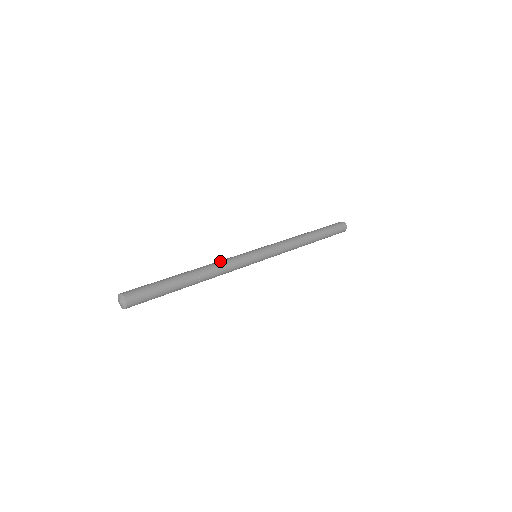
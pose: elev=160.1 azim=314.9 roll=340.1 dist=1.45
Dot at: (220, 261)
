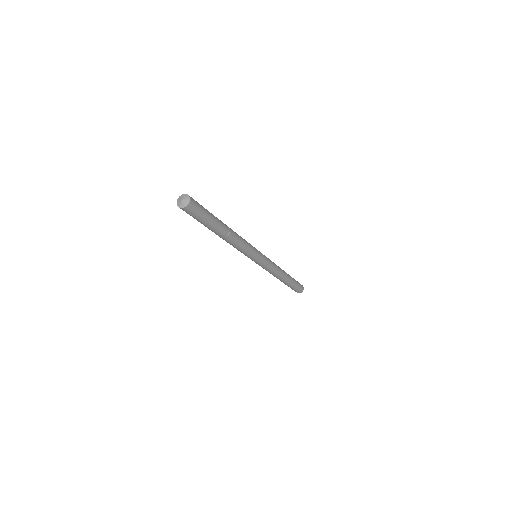
Dot at: (240, 236)
